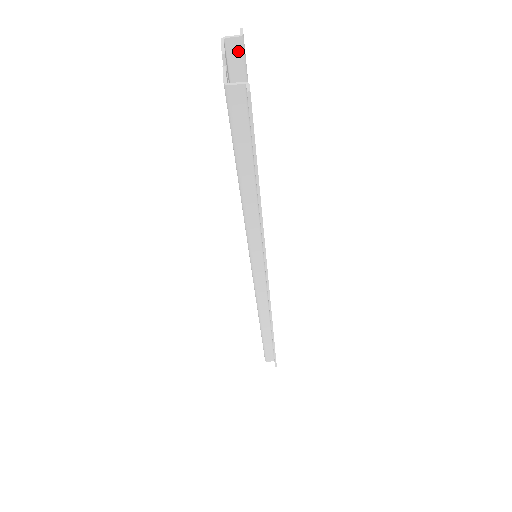
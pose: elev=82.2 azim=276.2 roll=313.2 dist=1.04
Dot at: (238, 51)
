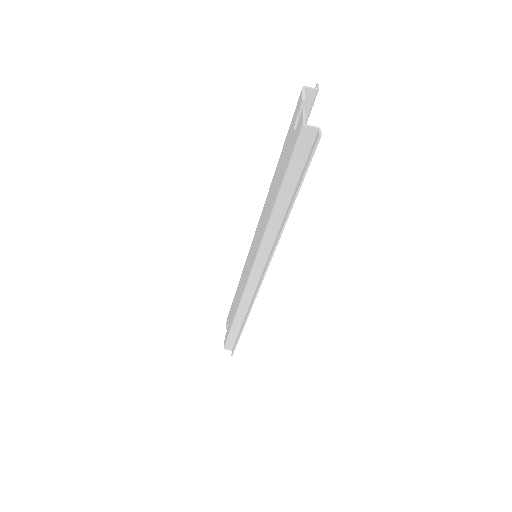
Dot at: (311, 99)
